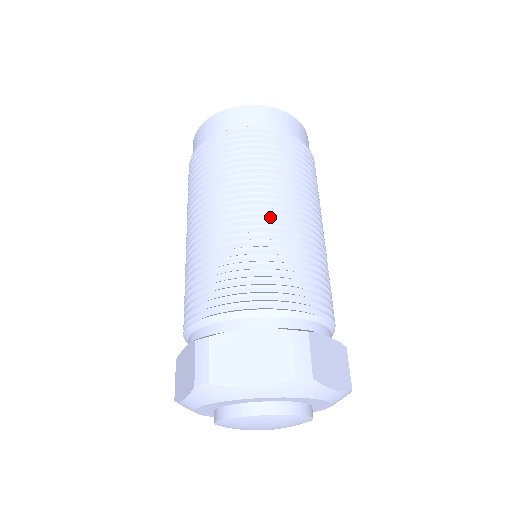
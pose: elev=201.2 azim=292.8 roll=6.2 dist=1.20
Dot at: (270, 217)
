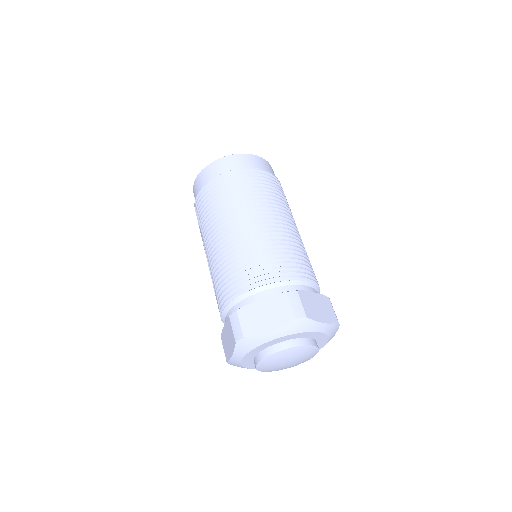
Dot at: (256, 227)
